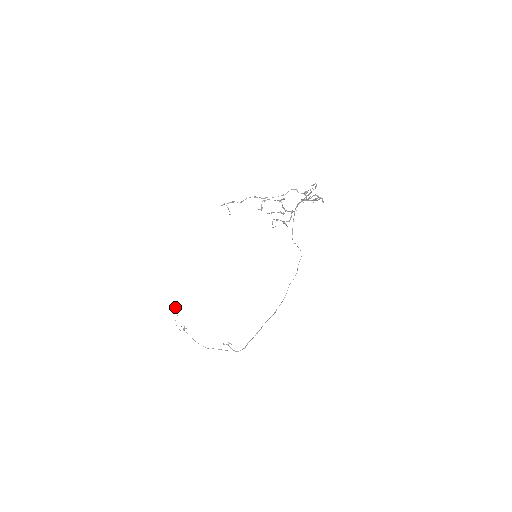
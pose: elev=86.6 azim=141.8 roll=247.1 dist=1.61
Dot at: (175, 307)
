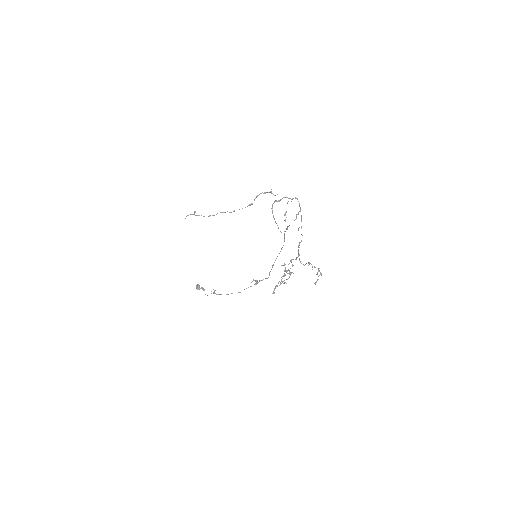
Dot at: occluded
